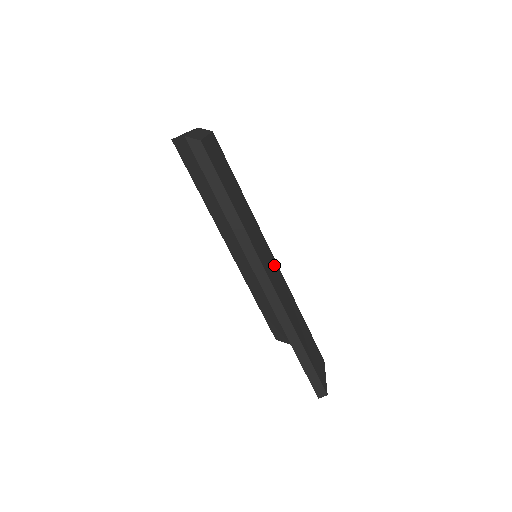
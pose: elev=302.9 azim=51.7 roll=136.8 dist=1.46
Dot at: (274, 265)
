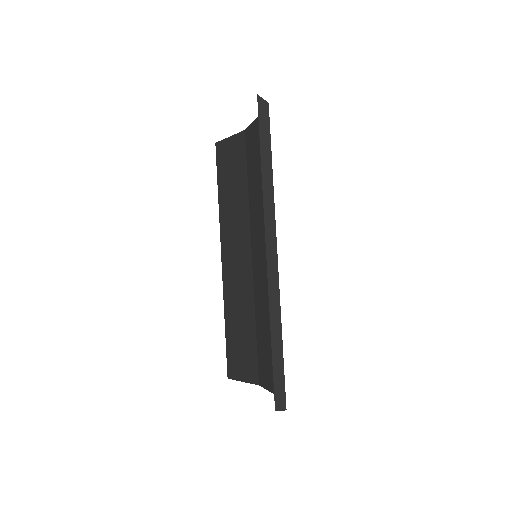
Dot at: occluded
